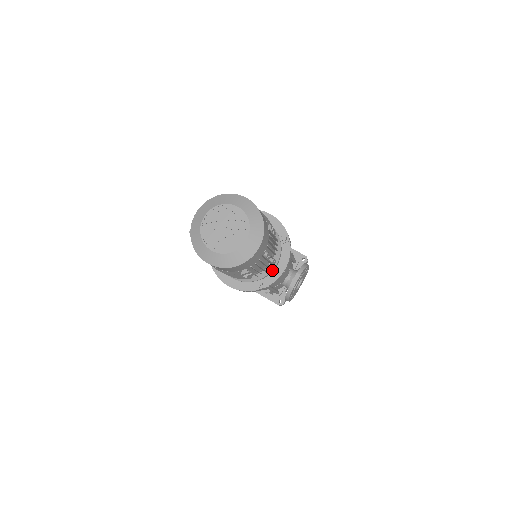
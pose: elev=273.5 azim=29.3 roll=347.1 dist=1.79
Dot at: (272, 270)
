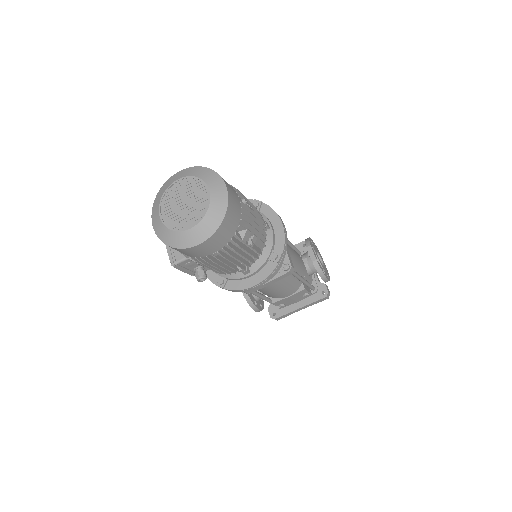
Dot at: (272, 233)
